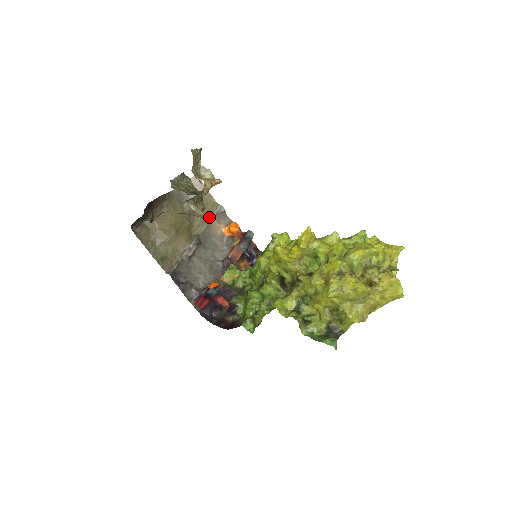
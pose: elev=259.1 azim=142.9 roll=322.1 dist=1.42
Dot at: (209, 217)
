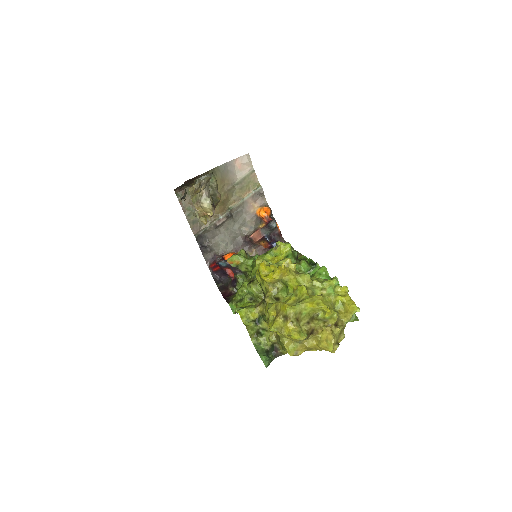
Dot at: (247, 195)
